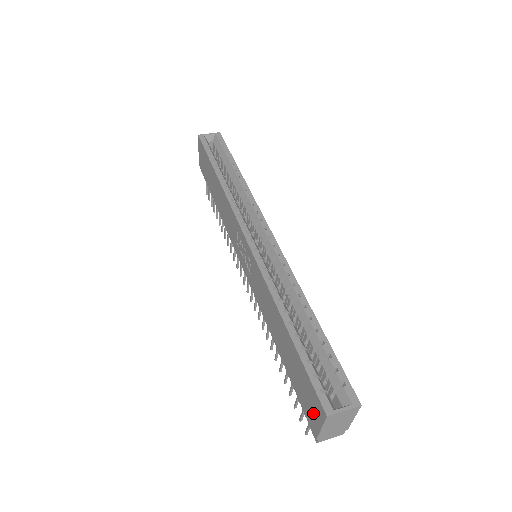
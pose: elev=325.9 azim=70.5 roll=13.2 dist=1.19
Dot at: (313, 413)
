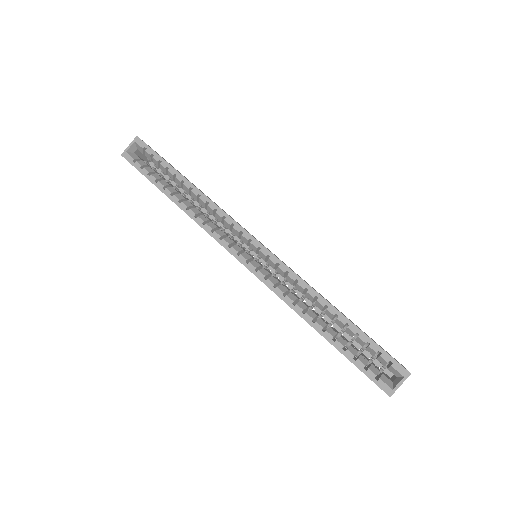
Dot at: occluded
